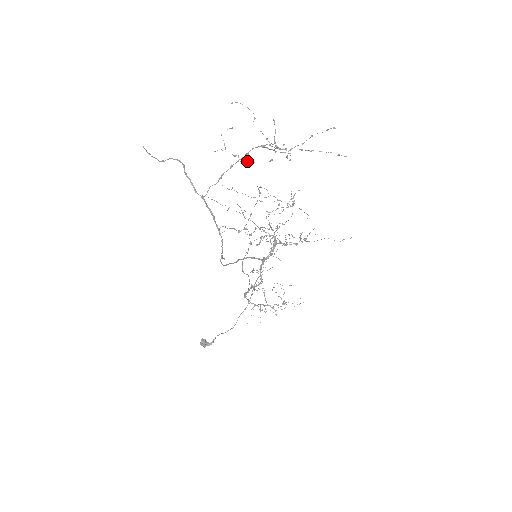
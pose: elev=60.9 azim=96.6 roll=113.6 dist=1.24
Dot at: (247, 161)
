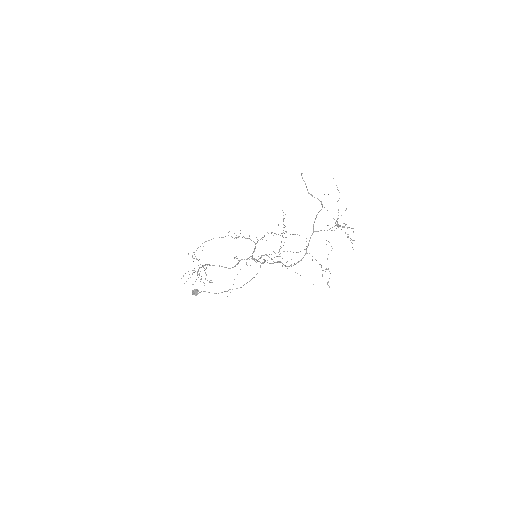
Dot at: (345, 232)
